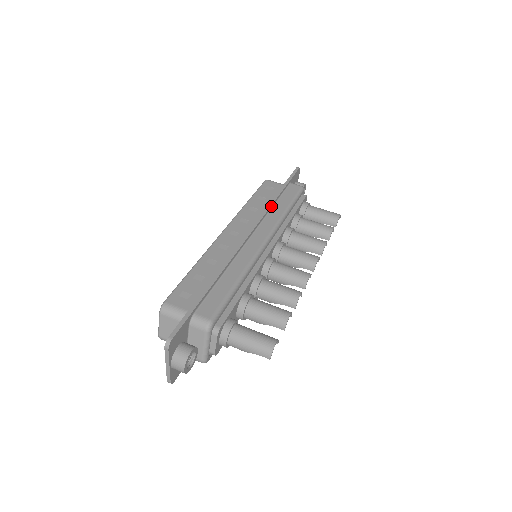
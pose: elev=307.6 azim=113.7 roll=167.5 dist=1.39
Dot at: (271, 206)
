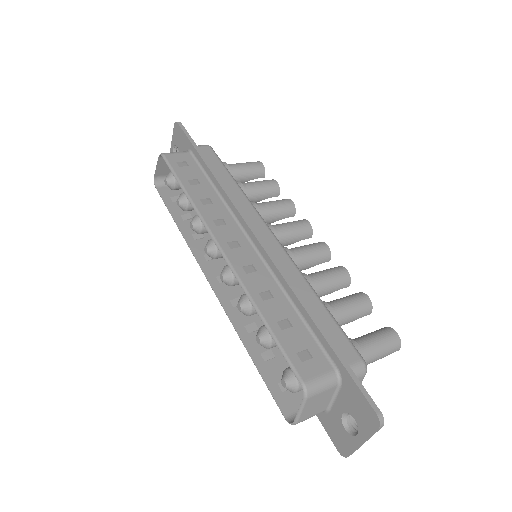
Dot at: (224, 187)
